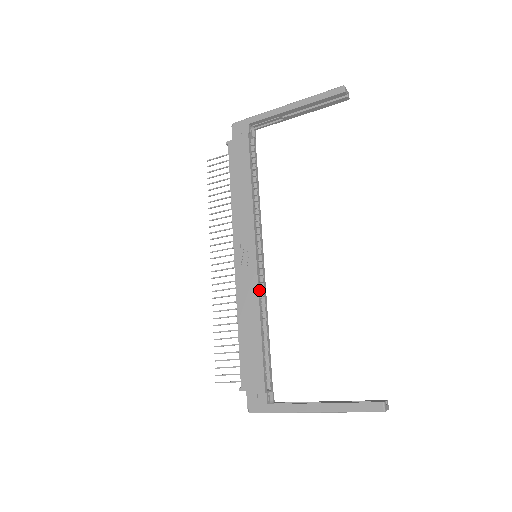
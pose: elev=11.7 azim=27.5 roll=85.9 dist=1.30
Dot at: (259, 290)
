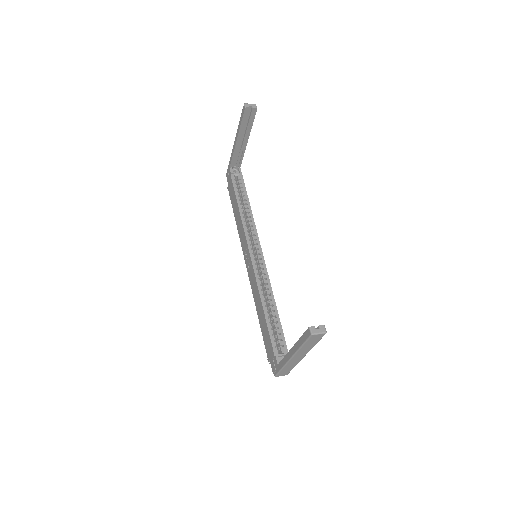
Dot at: (258, 280)
